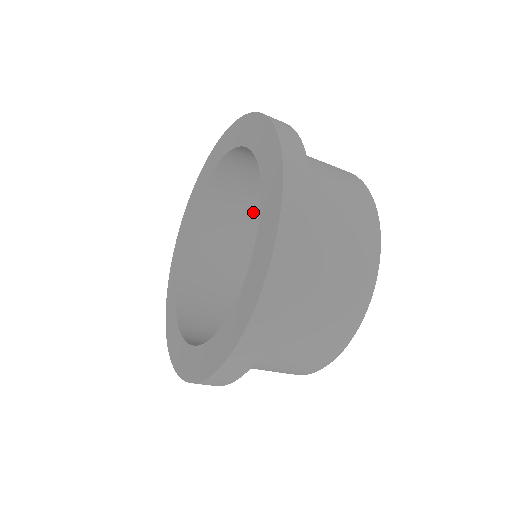
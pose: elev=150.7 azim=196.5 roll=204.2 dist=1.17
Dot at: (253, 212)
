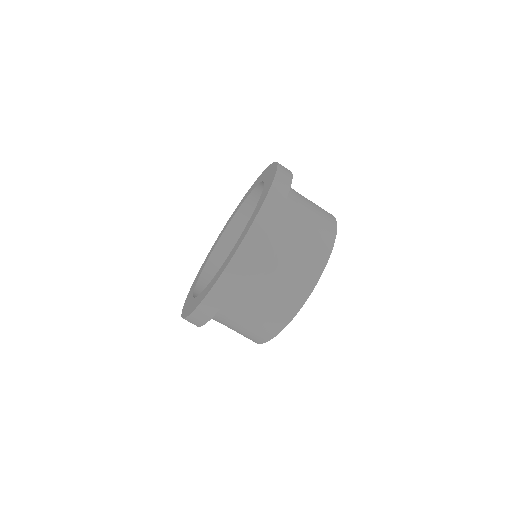
Dot at: occluded
